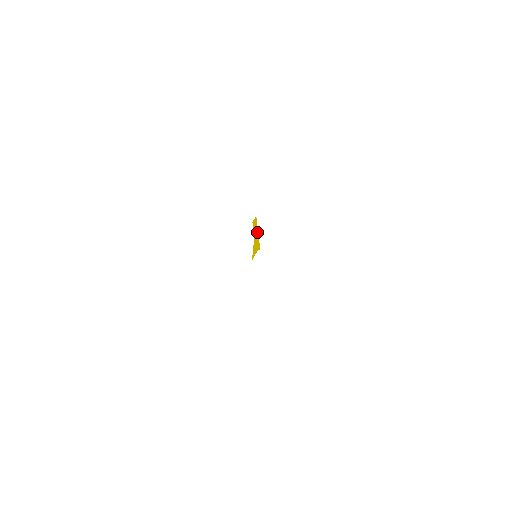
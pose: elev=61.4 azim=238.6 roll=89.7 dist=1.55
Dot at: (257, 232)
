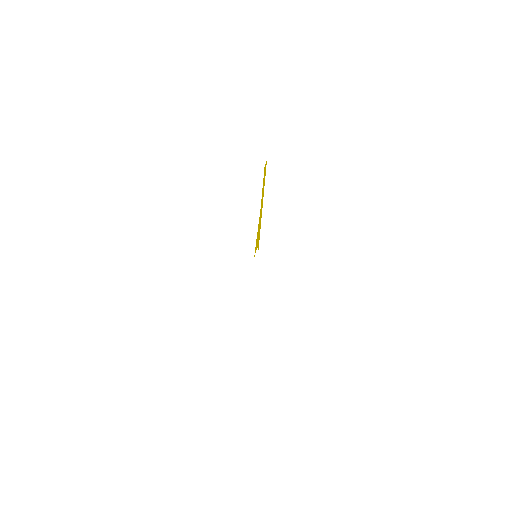
Dot at: (262, 202)
